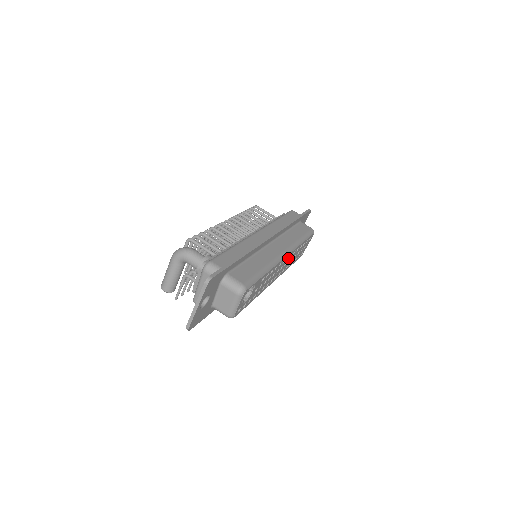
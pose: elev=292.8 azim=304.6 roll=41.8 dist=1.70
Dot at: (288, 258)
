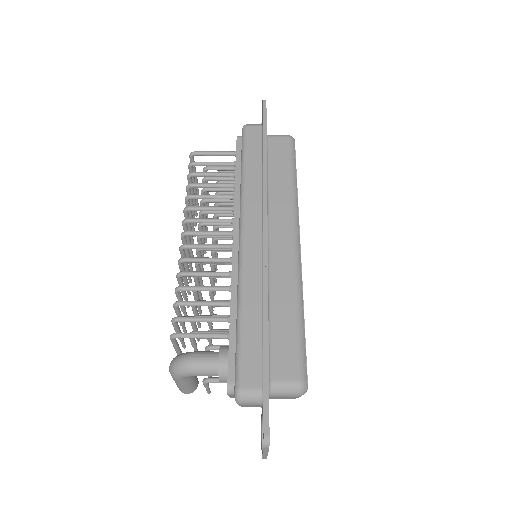
Dot at: occluded
